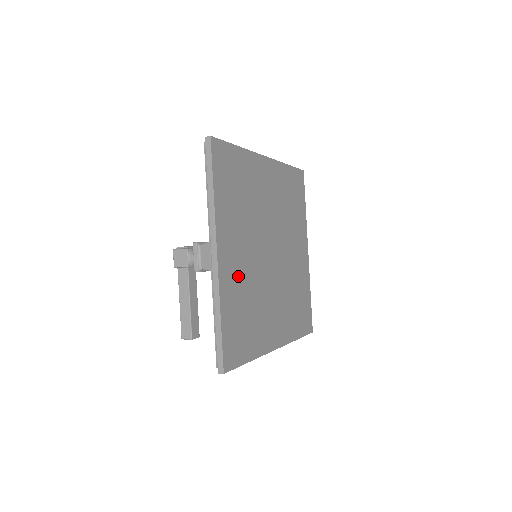
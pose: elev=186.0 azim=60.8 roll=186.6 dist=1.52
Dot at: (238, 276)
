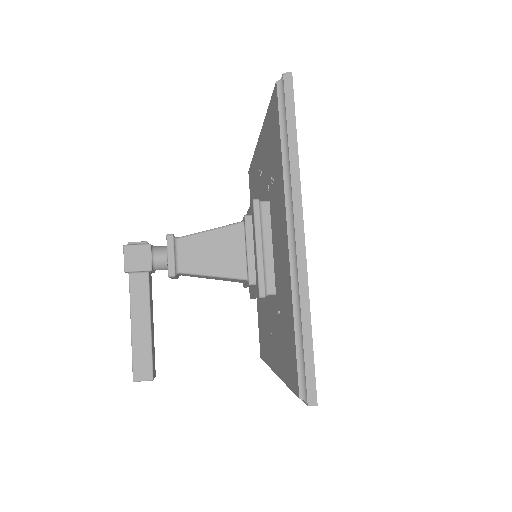
Dot at: occluded
